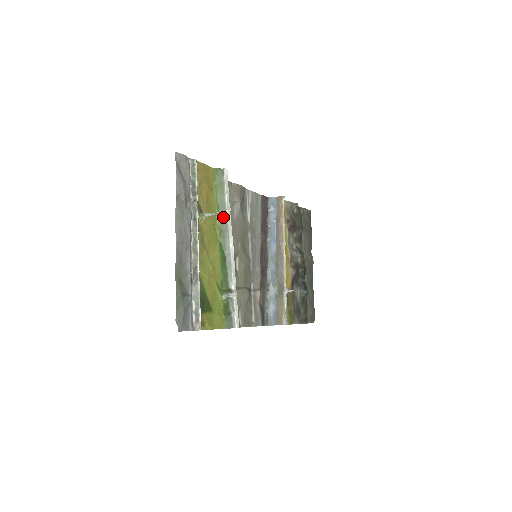
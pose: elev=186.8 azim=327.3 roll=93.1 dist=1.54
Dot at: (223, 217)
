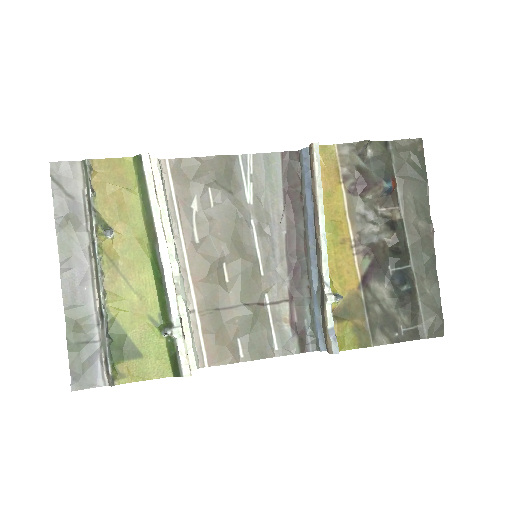
Dot at: (150, 223)
